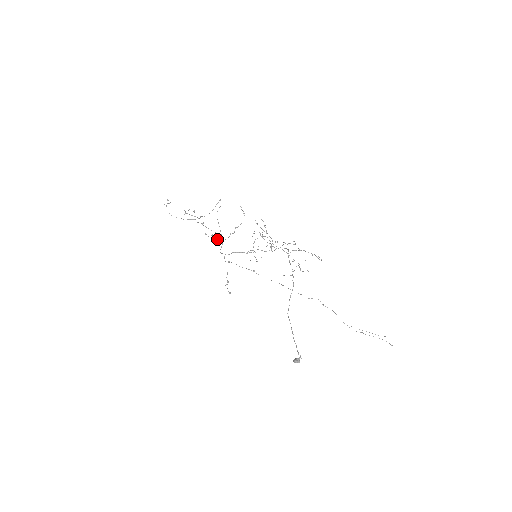
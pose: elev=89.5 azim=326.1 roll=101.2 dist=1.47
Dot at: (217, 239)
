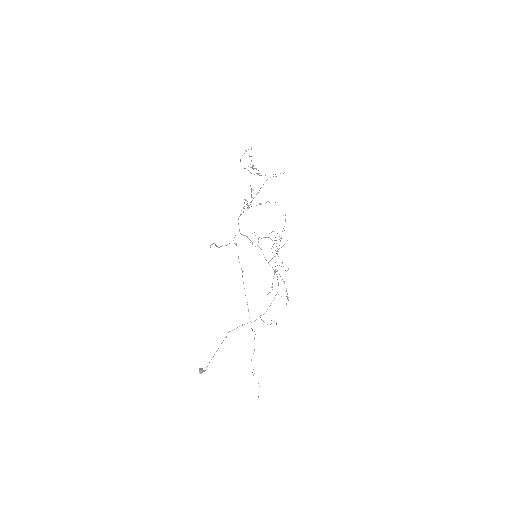
Dot at: (247, 204)
